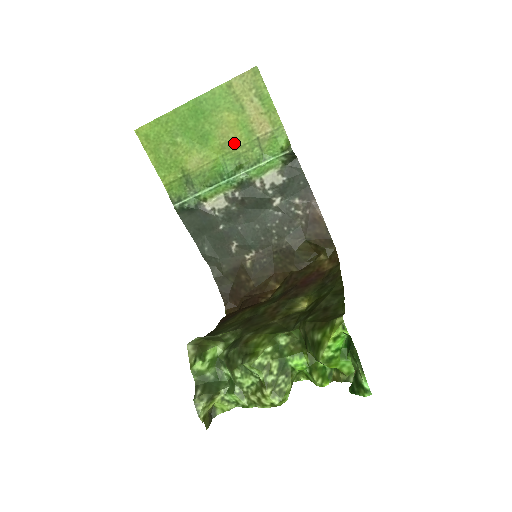
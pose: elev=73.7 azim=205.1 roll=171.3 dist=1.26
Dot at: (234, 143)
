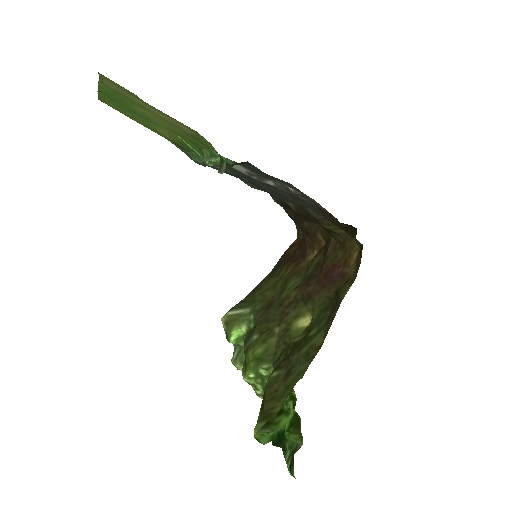
Dot at: (176, 130)
